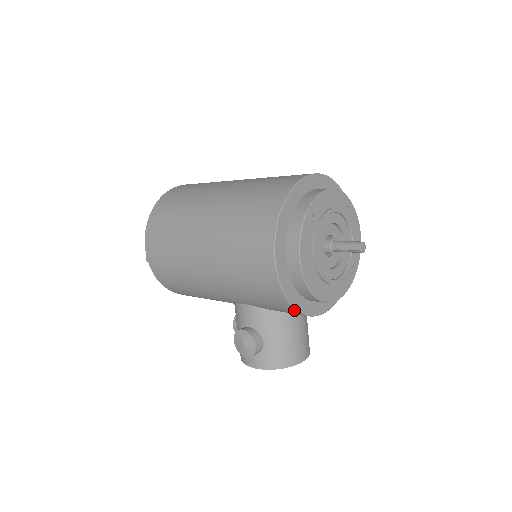
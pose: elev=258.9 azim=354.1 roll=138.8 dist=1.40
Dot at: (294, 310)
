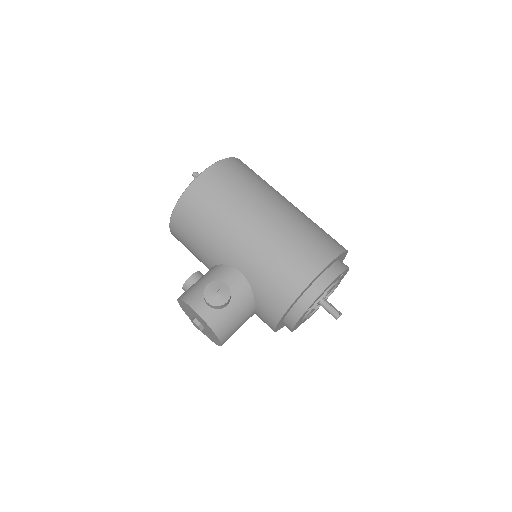
Dot at: (286, 307)
